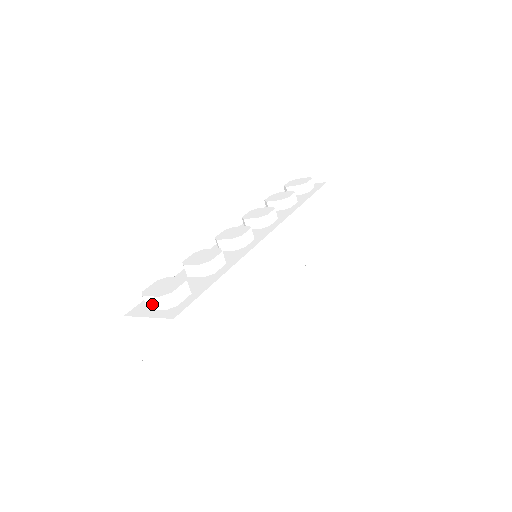
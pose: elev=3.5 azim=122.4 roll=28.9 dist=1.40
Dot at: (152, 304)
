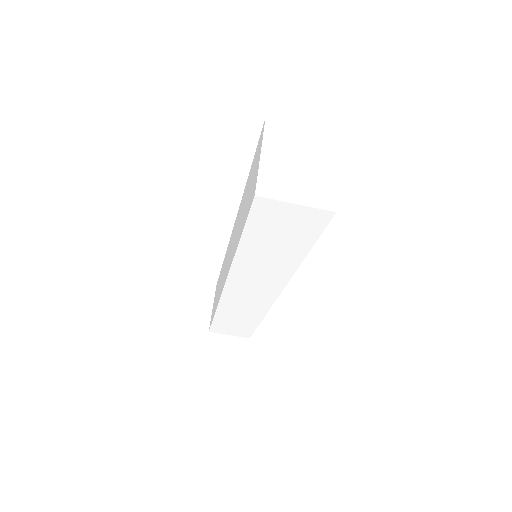
Dot at: occluded
